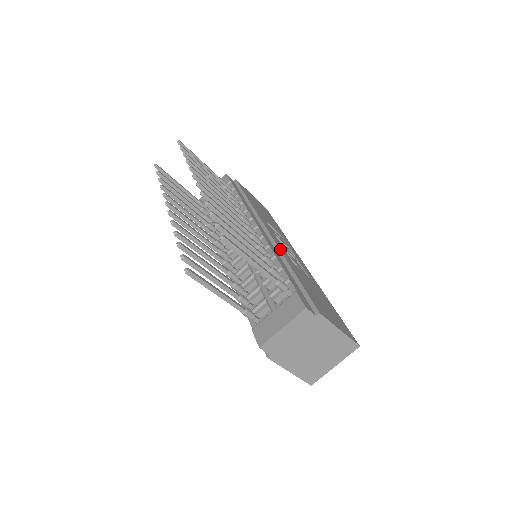
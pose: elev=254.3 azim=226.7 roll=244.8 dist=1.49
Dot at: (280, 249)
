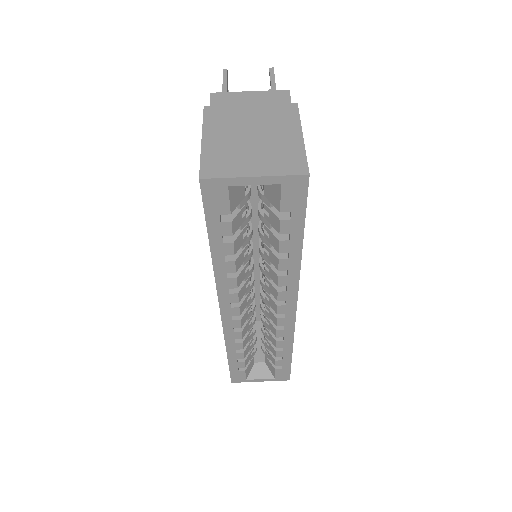
Dot at: occluded
